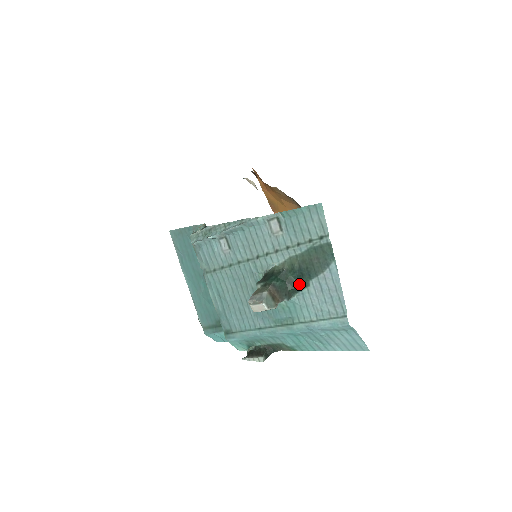
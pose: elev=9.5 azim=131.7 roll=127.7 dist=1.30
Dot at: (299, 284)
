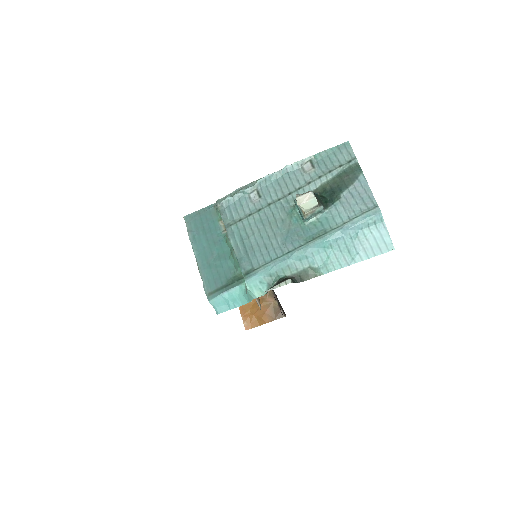
Dot at: (331, 200)
